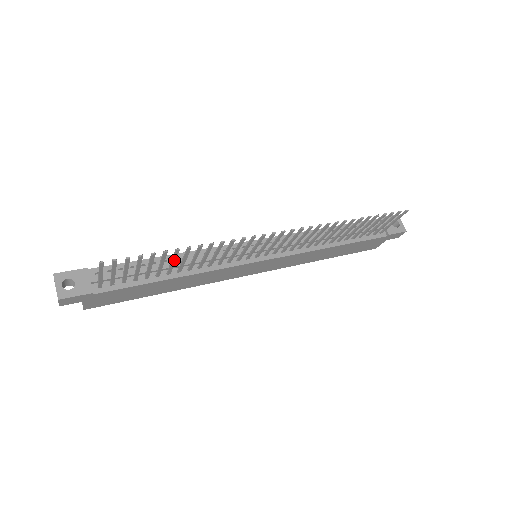
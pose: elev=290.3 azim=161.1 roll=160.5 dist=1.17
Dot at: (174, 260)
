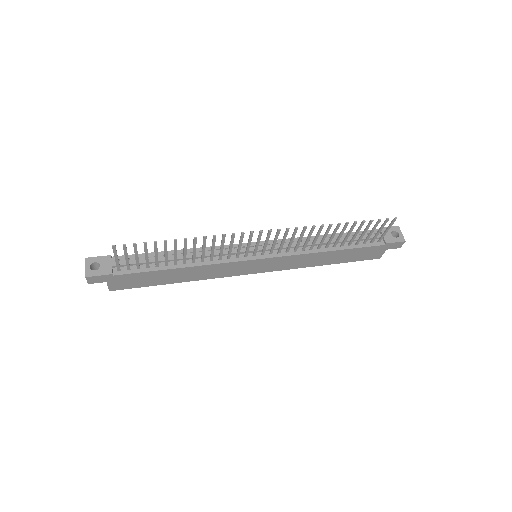
Dot at: (176, 250)
